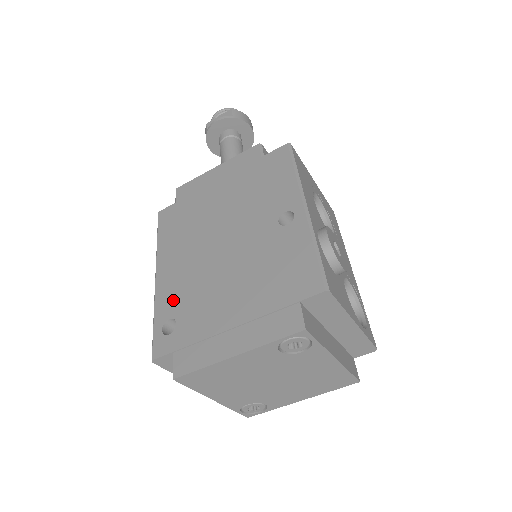
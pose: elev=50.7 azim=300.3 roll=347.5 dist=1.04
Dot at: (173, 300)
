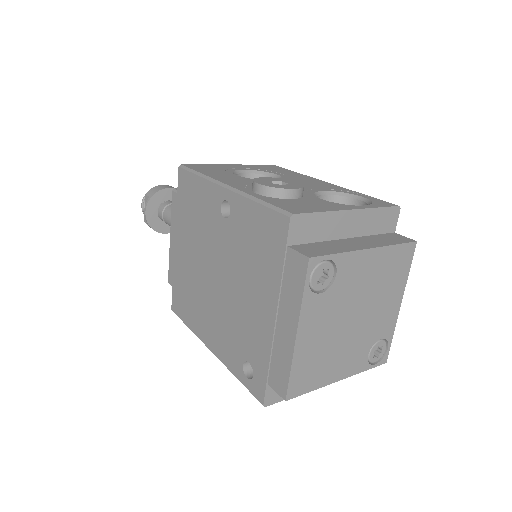
Dot at: (232, 351)
